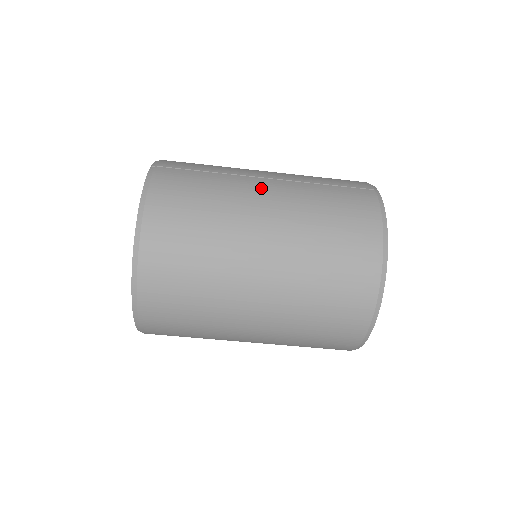
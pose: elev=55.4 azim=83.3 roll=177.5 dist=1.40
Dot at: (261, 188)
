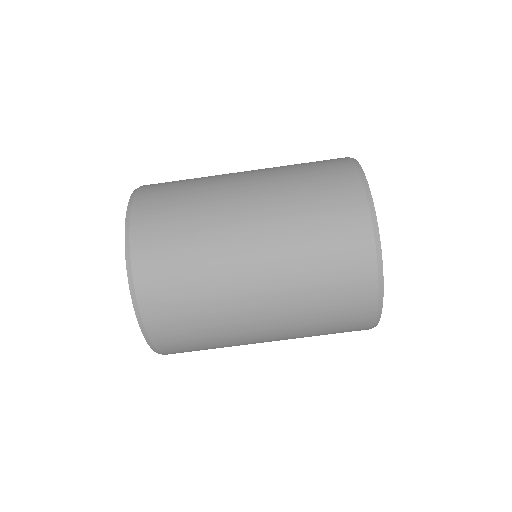
Dot at: occluded
